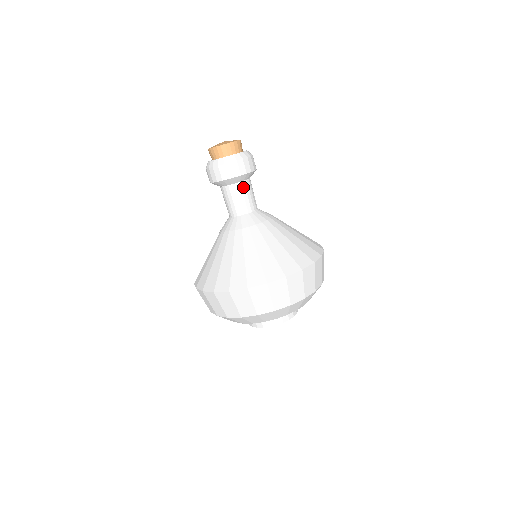
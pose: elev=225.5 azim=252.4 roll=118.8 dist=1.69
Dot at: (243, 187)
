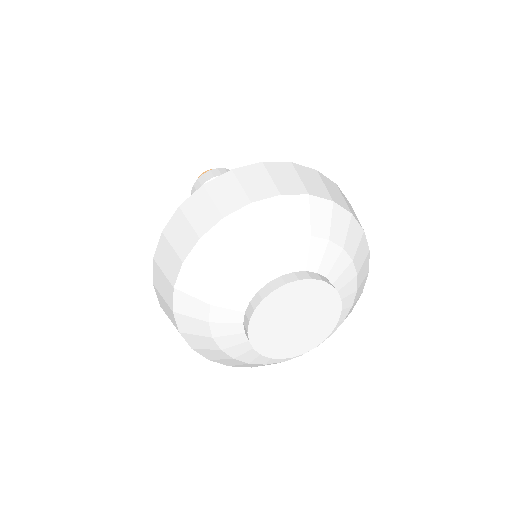
Dot at: occluded
